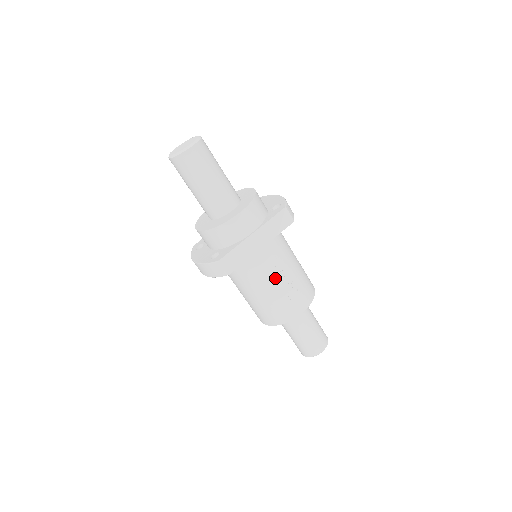
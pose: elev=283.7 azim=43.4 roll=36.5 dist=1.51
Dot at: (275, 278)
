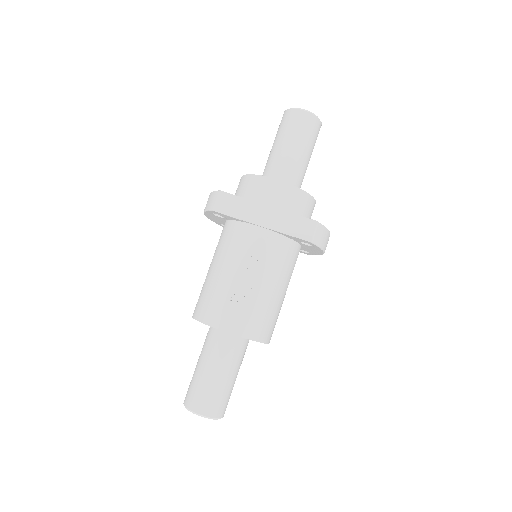
Dot at: (241, 267)
